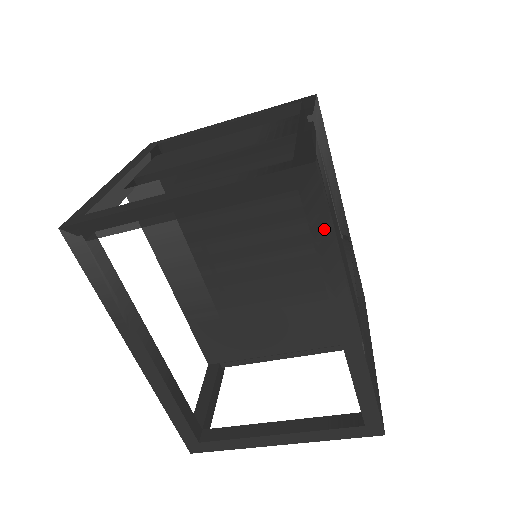
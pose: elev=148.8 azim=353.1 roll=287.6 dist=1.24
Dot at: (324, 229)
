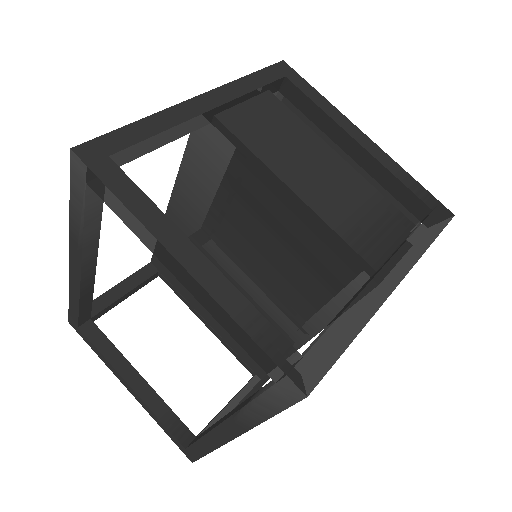
Dot at: (267, 409)
